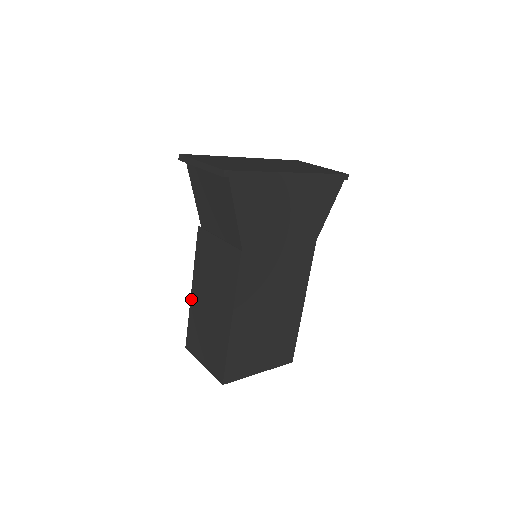
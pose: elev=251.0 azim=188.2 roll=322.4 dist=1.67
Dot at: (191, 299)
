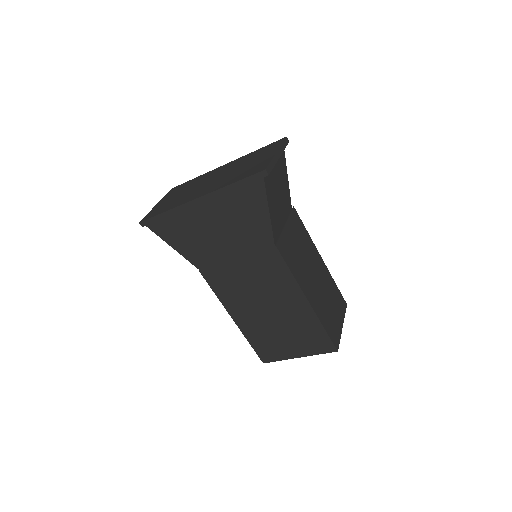
Dot at: occluded
